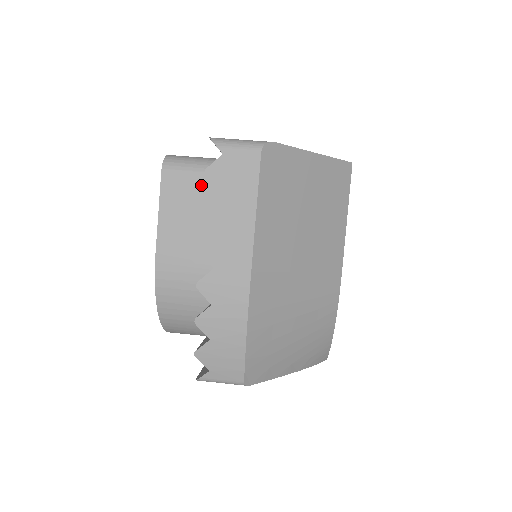
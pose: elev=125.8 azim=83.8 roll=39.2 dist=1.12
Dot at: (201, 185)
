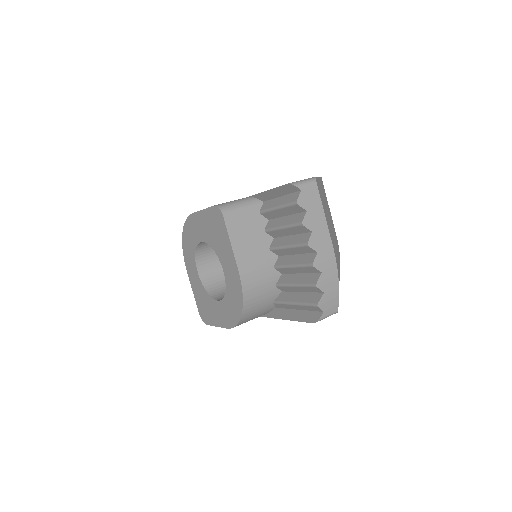
Dot at: (248, 217)
